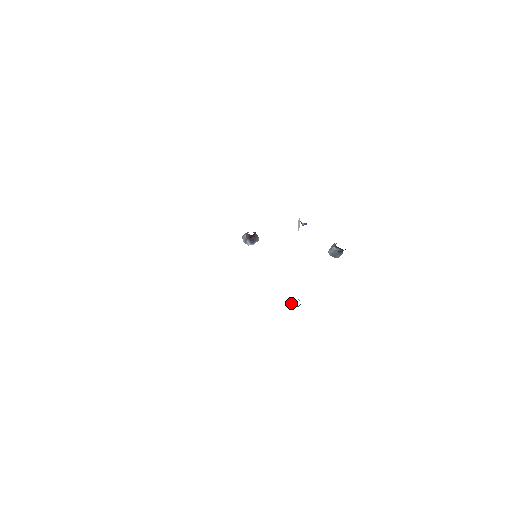
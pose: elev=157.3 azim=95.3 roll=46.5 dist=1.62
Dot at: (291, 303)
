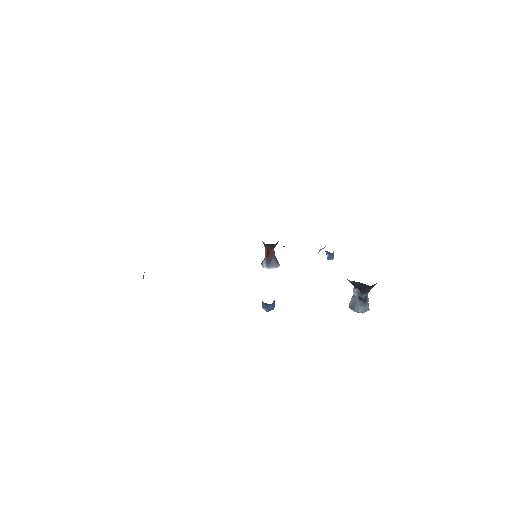
Dot at: (262, 304)
